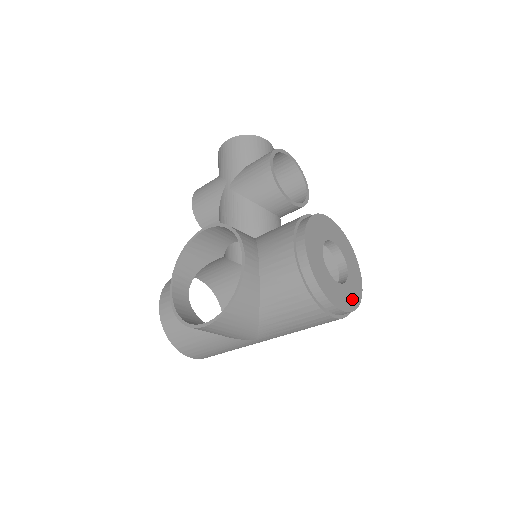
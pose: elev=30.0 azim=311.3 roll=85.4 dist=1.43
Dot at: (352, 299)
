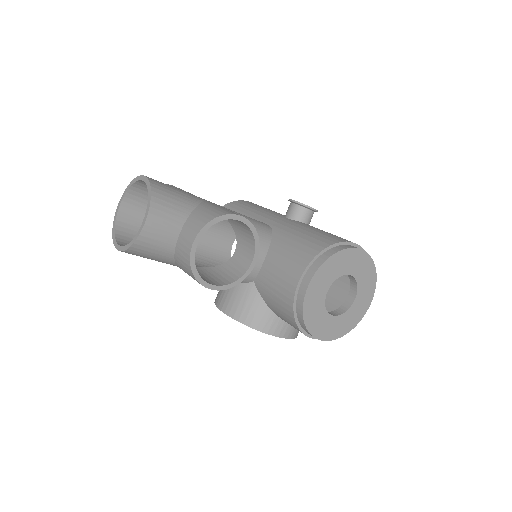
Dot at: (369, 282)
